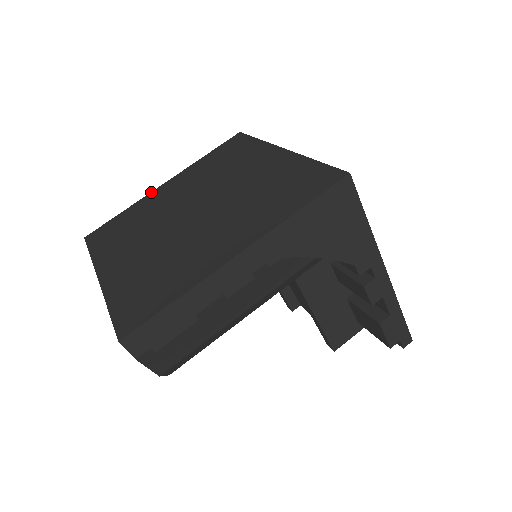
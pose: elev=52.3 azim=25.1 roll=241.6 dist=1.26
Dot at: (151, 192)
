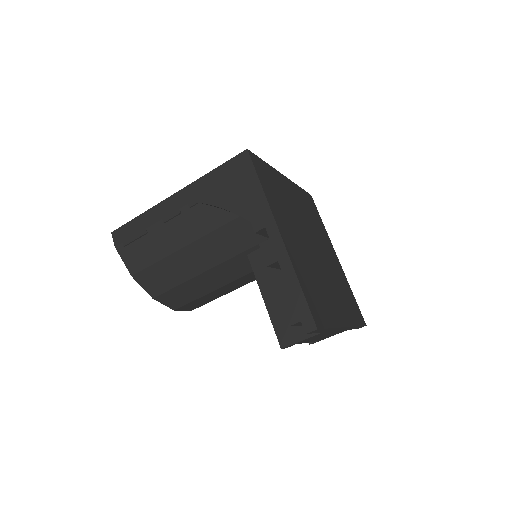
Dot at: occluded
